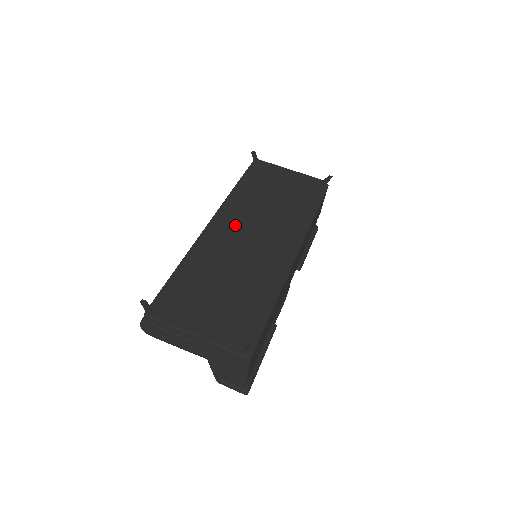
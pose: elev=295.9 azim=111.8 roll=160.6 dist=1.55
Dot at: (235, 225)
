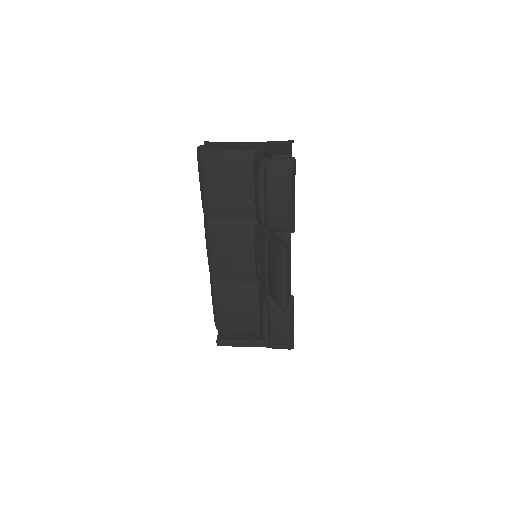
Dot at: occluded
